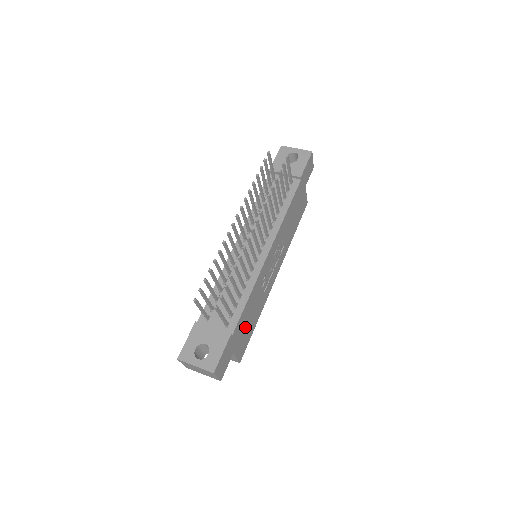
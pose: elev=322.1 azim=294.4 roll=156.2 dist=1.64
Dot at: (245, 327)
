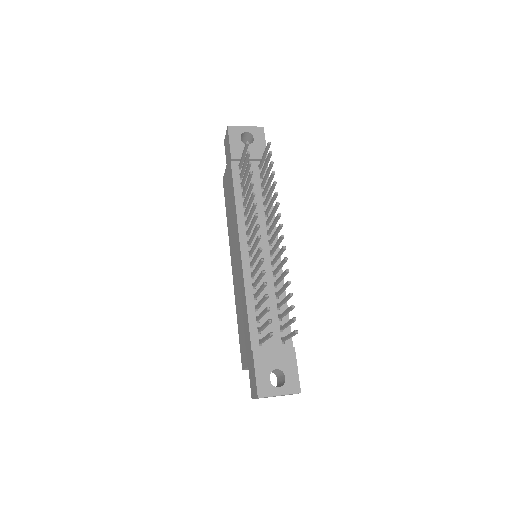
Dot at: occluded
